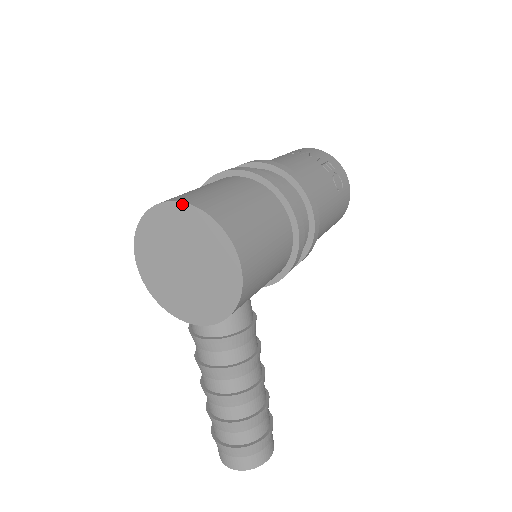
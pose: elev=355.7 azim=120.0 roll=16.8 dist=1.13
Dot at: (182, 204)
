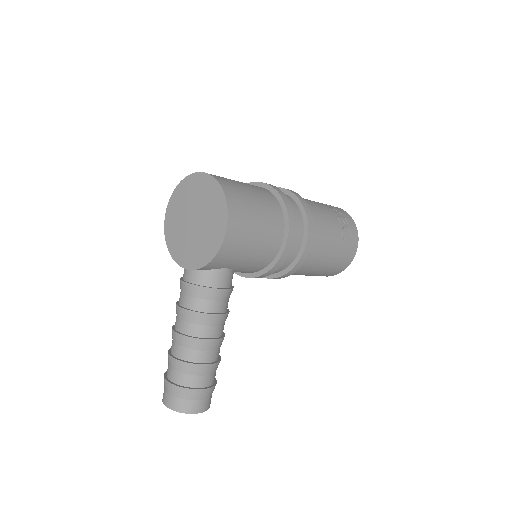
Dot at: (207, 175)
